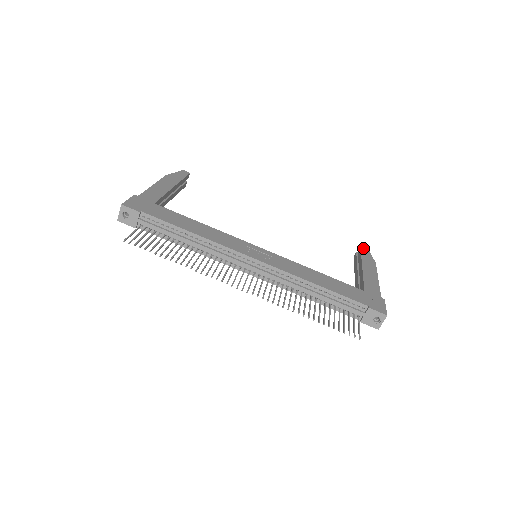
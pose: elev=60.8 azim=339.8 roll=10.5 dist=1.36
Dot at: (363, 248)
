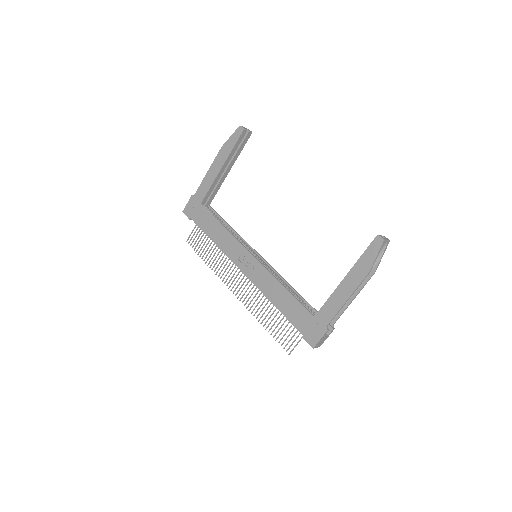
Dot at: (374, 243)
